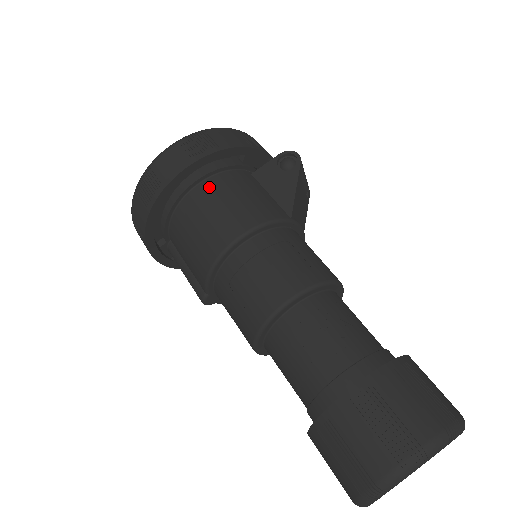
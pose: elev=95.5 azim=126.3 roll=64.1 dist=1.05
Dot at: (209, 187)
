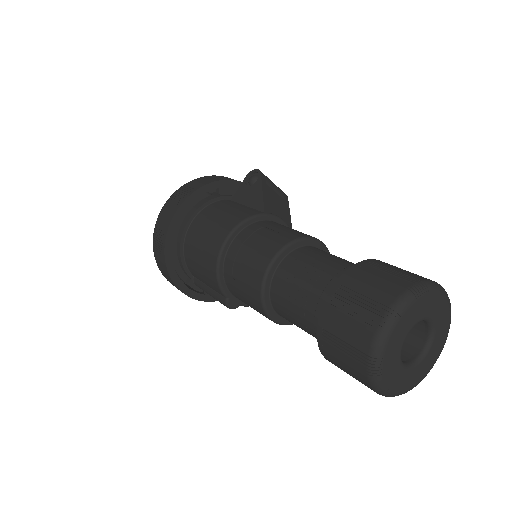
Dot at: (199, 220)
